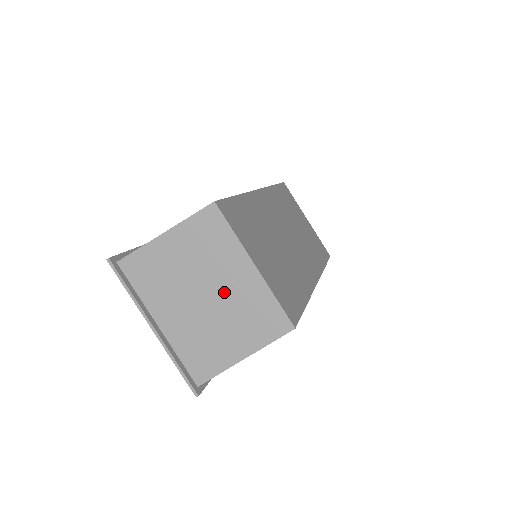
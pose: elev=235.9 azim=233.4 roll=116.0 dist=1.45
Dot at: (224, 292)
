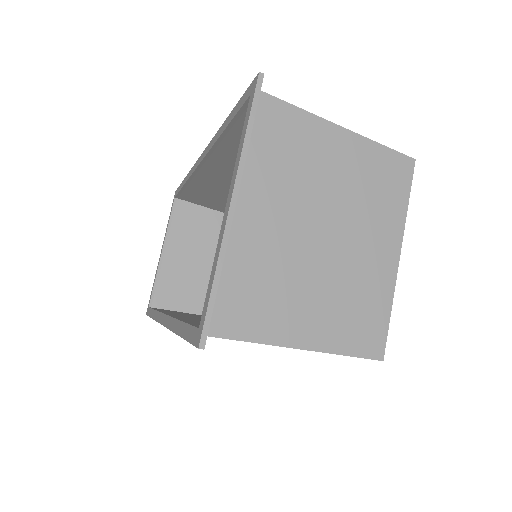
Dot at: (348, 251)
